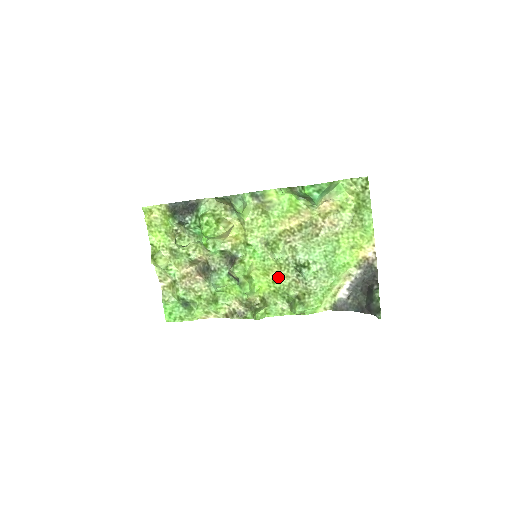
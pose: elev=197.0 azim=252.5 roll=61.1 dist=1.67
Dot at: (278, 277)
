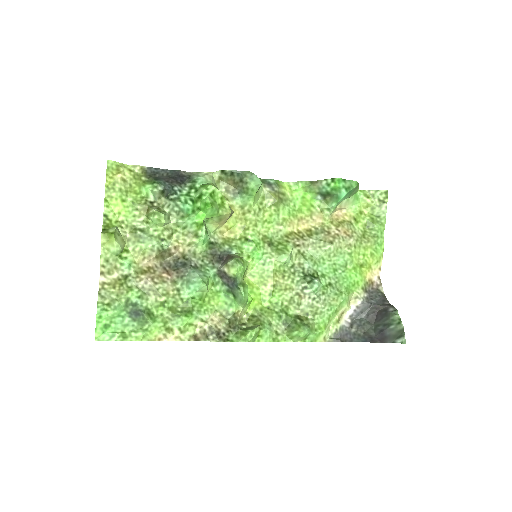
Dot at: (278, 288)
